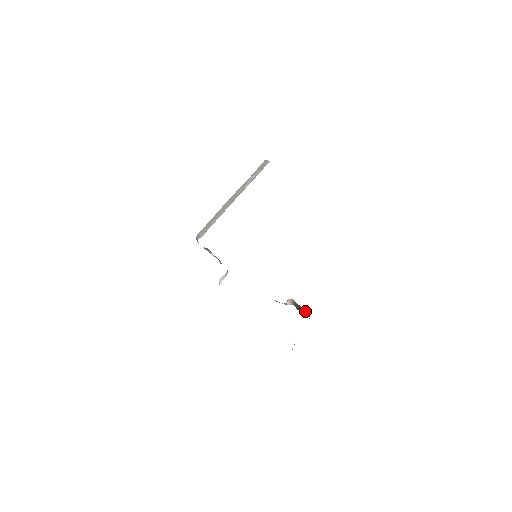
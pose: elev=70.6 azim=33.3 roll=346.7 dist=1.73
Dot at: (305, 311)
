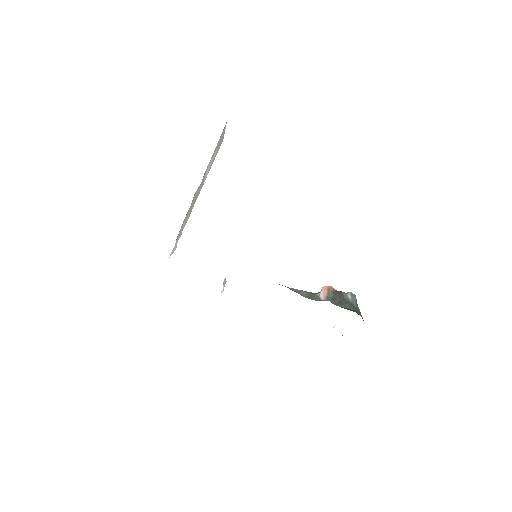
Dot at: (350, 297)
